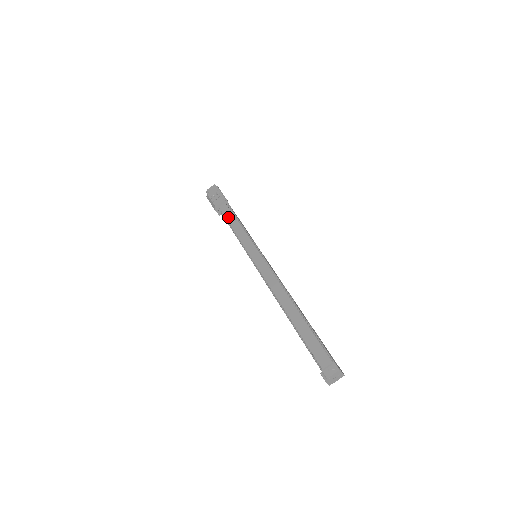
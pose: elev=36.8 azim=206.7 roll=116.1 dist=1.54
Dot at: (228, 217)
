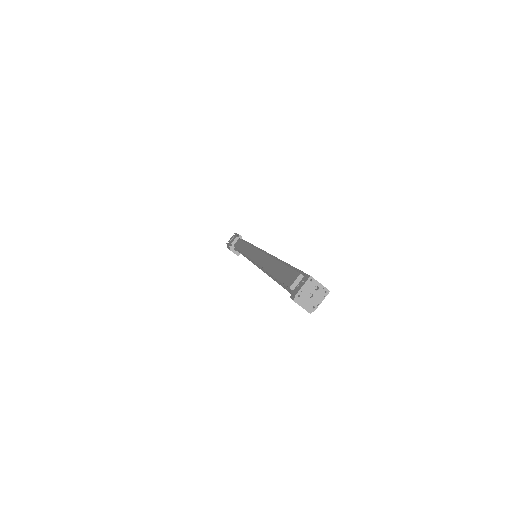
Dot at: (238, 245)
